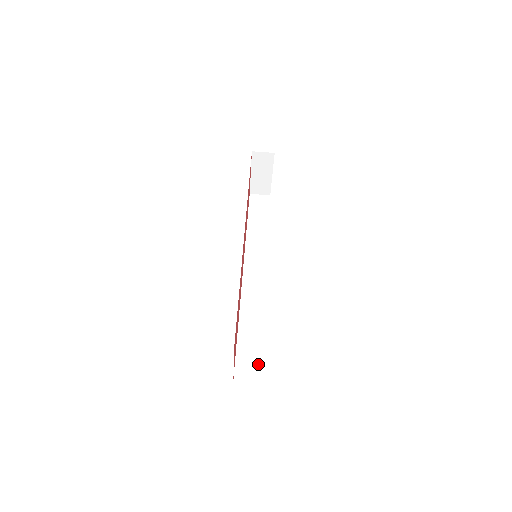
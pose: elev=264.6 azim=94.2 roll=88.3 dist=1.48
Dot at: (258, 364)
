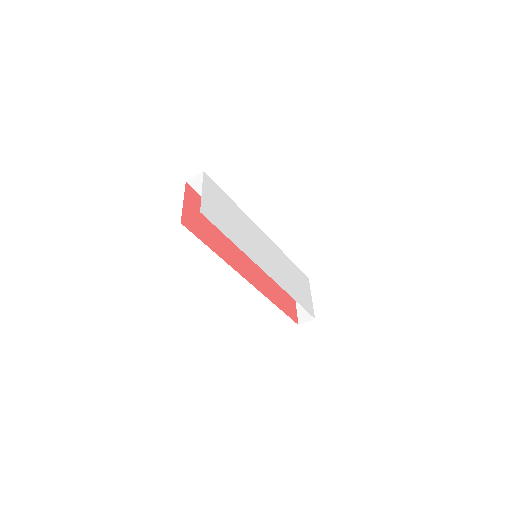
Dot at: occluded
